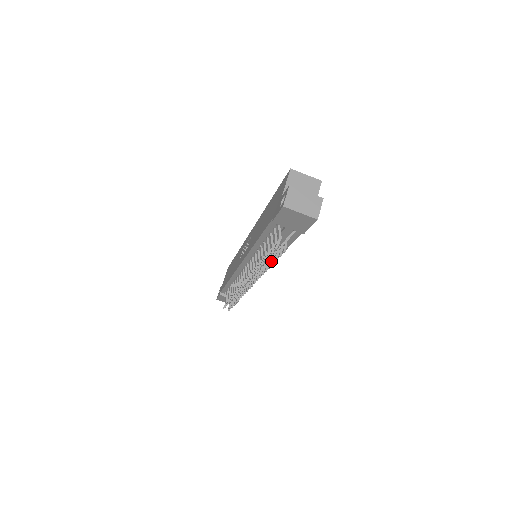
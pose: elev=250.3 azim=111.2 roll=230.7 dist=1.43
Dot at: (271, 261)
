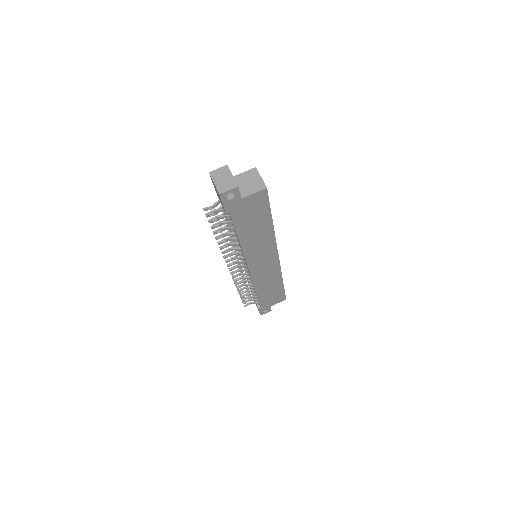
Dot at: (216, 231)
